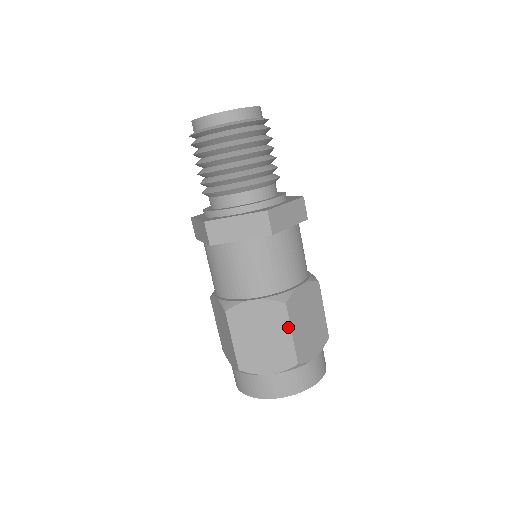
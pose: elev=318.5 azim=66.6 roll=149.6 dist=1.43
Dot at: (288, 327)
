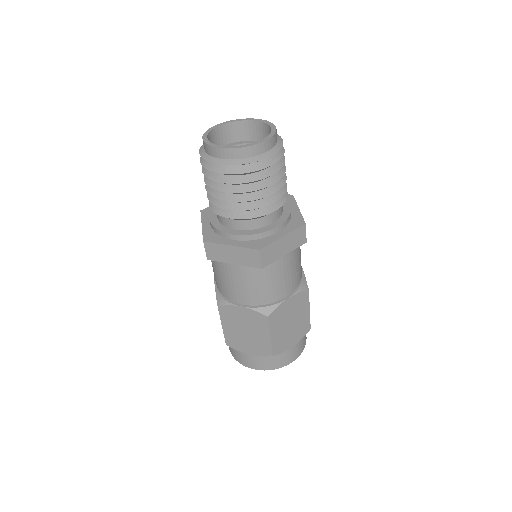
Dot at: (308, 307)
